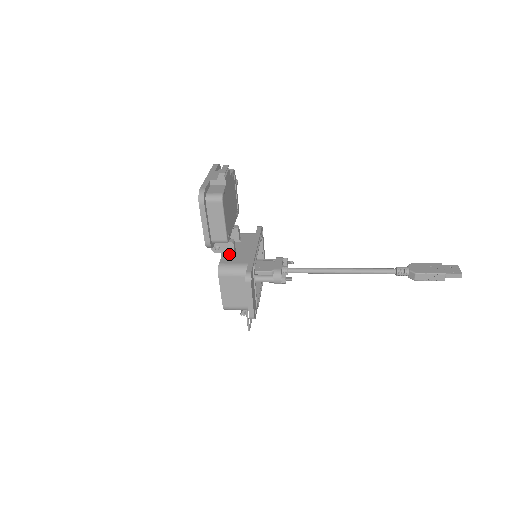
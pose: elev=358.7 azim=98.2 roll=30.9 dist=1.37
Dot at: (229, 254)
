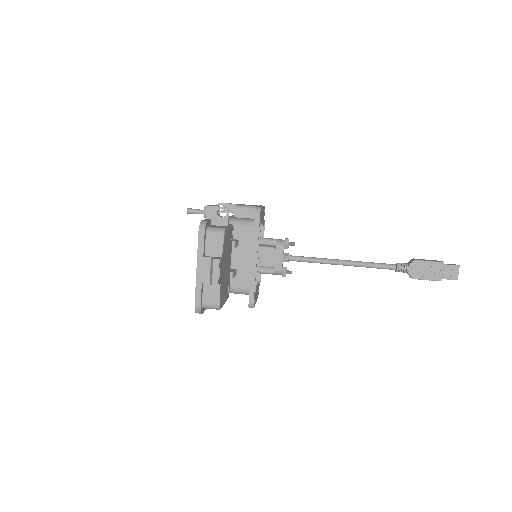
Dot at: occluded
